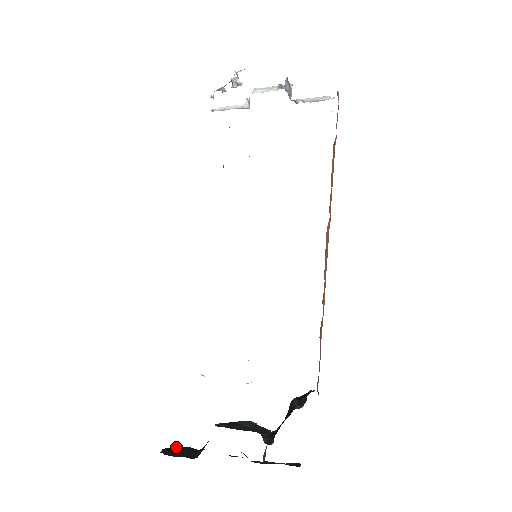
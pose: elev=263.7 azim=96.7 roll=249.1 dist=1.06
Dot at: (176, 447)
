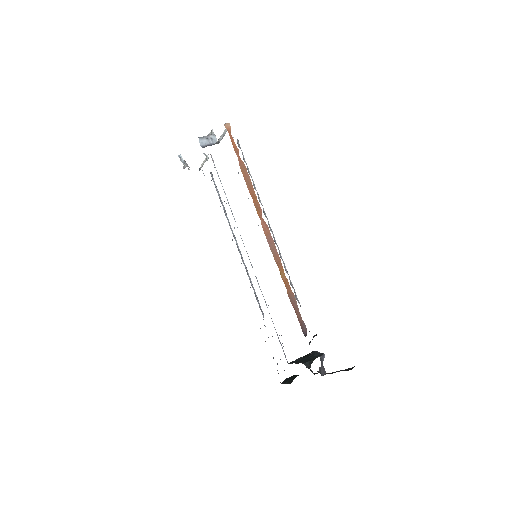
Dot at: occluded
